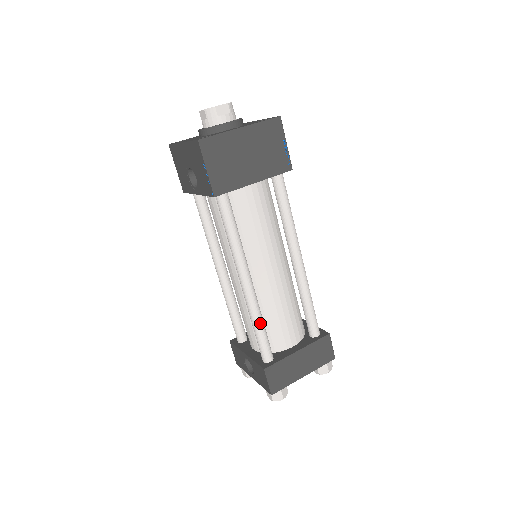
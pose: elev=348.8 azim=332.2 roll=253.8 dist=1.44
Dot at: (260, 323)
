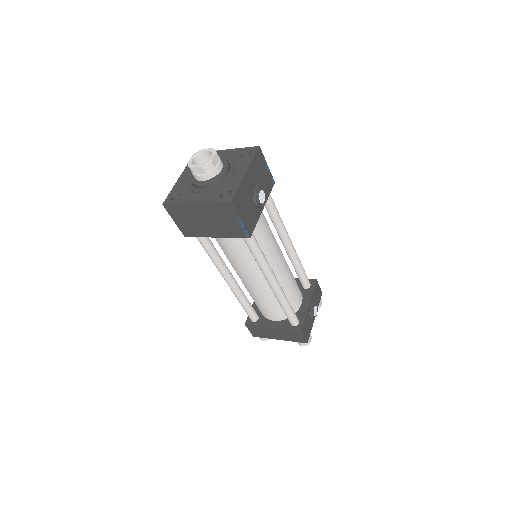
Dot at: (241, 303)
